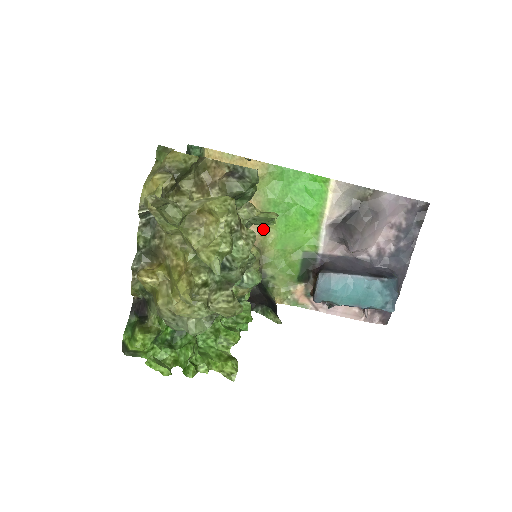
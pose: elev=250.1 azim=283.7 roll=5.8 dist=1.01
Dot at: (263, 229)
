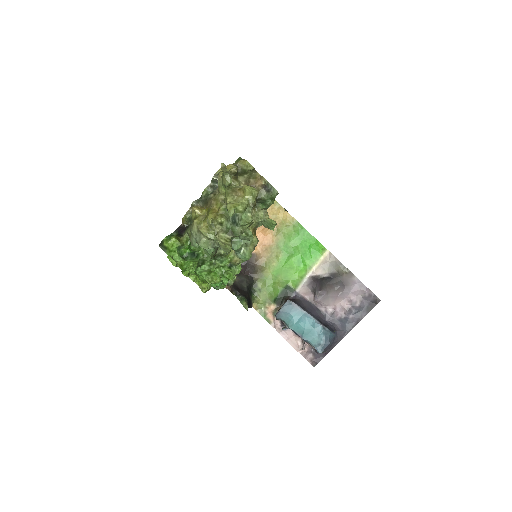
Dot at: (271, 256)
